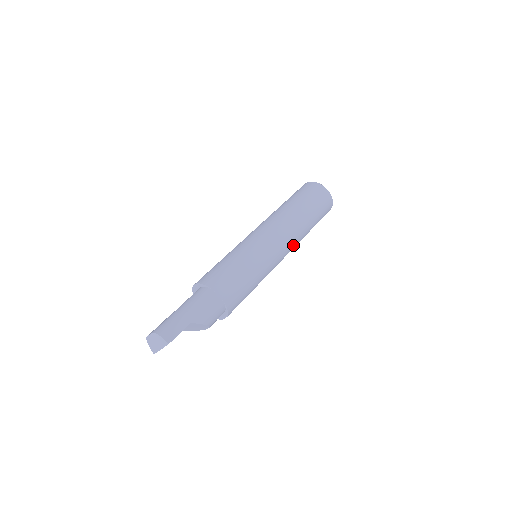
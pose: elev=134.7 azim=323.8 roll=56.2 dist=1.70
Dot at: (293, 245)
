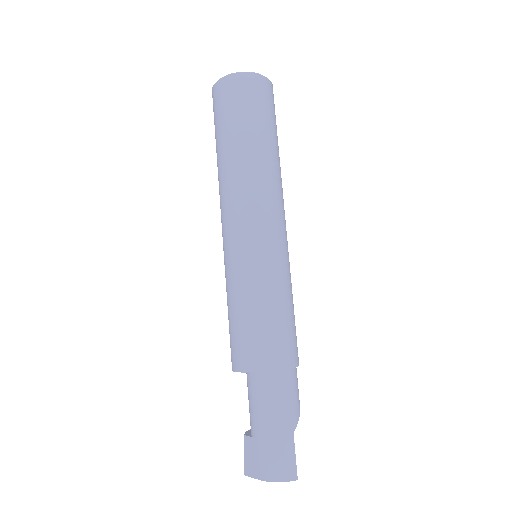
Dot at: occluded
